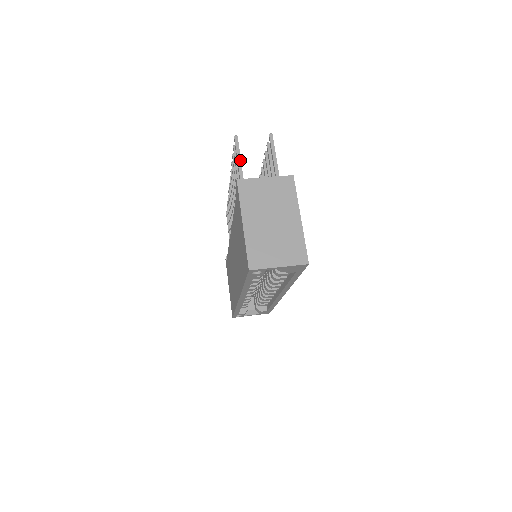
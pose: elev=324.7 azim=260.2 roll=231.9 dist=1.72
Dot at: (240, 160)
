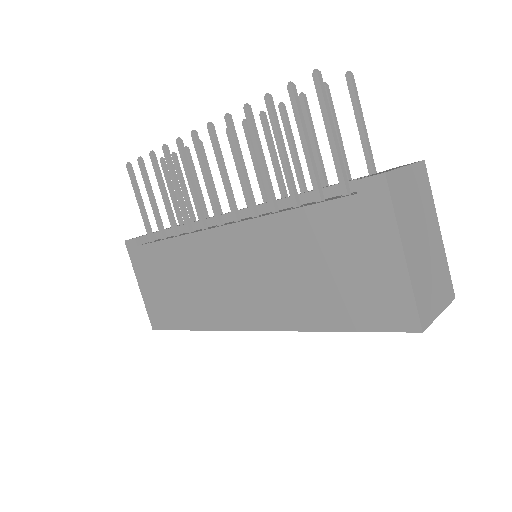
Dot at: (332, 121)
